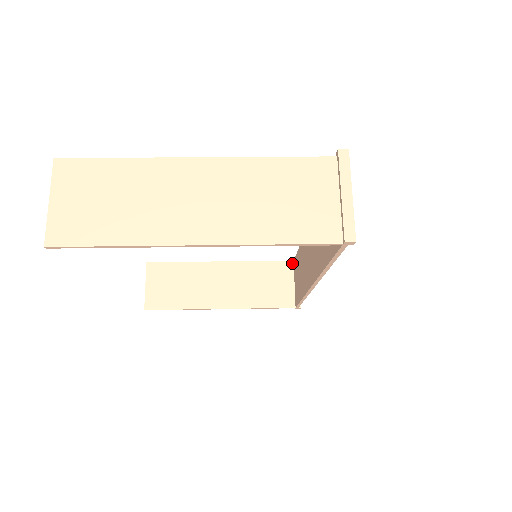
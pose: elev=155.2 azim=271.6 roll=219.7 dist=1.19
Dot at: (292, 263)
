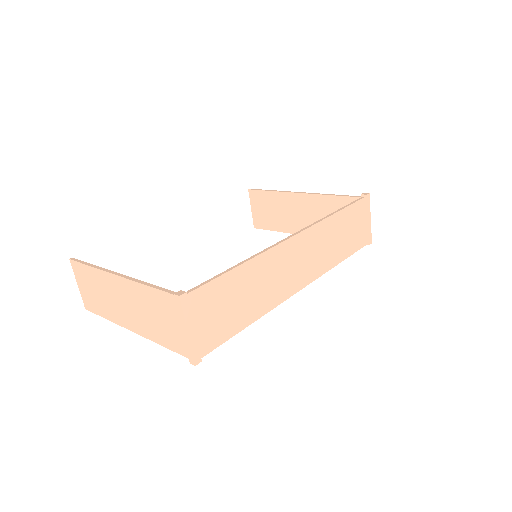
Dot at: occluded
